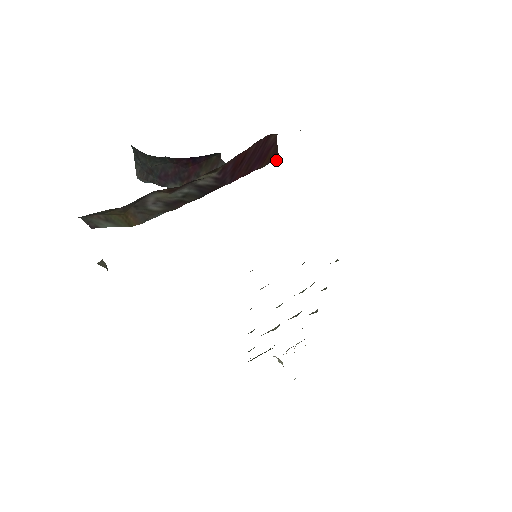
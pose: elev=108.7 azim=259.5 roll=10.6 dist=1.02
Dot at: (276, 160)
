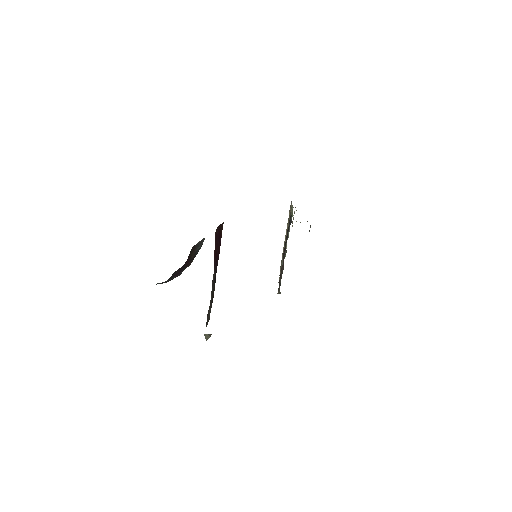
Dot at: occluded
